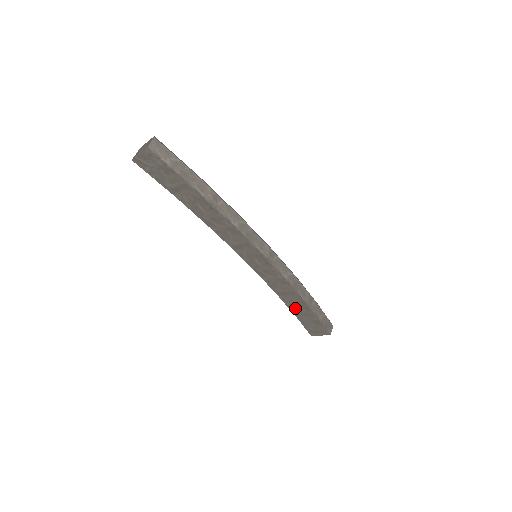
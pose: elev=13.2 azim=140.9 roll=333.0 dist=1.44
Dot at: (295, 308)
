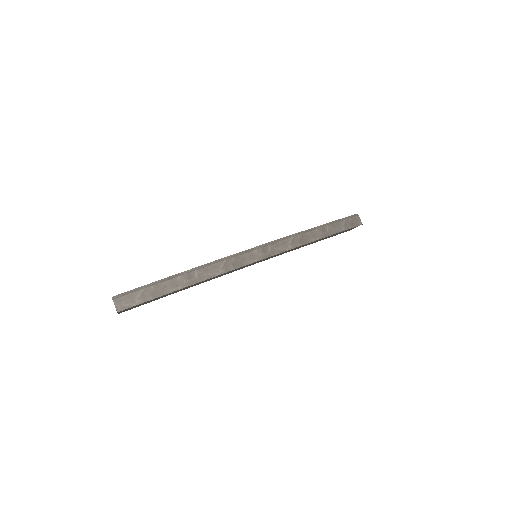
Dot at: occluded
